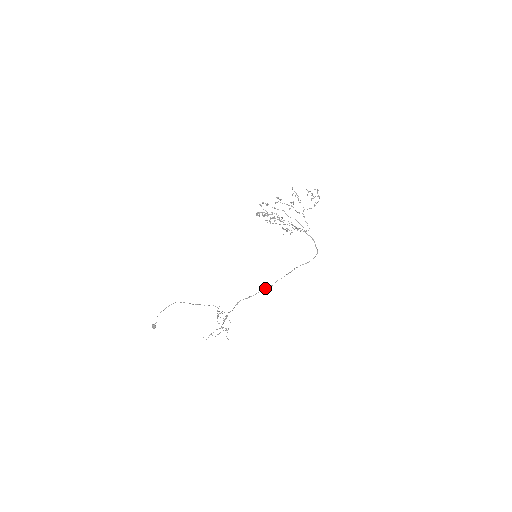
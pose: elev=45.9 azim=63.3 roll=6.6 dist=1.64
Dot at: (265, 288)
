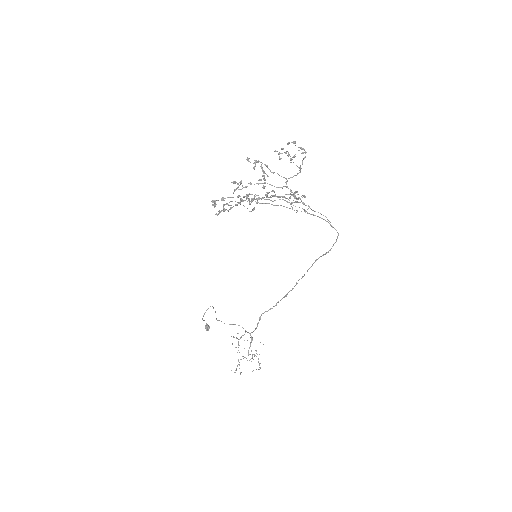
Dot at: (285, 295)
